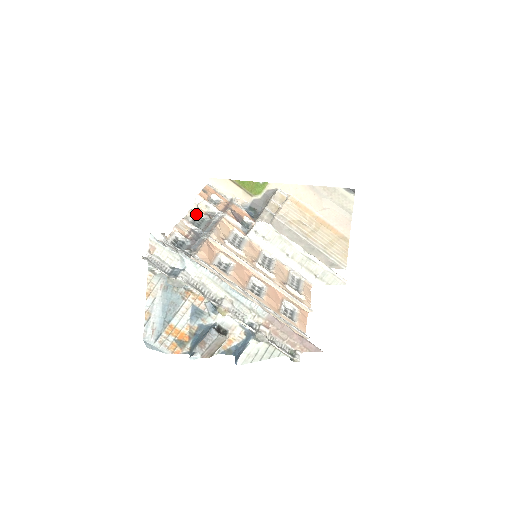
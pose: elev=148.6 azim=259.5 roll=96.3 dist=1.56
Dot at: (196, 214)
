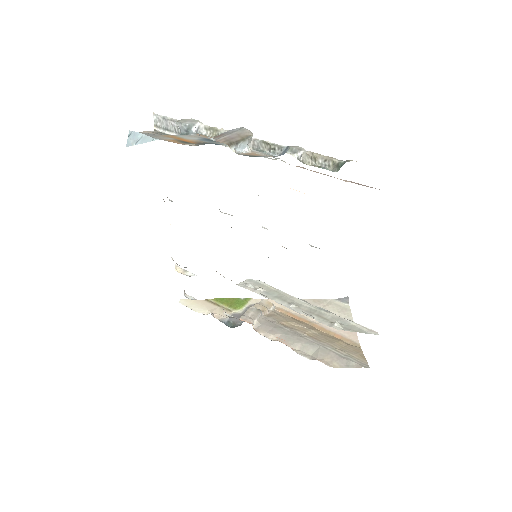
Dot at: occluded
